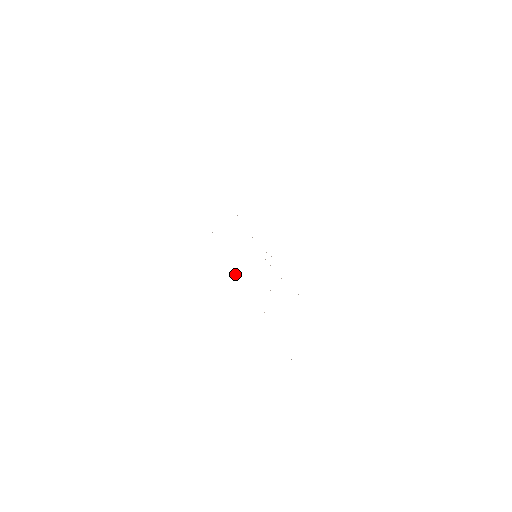
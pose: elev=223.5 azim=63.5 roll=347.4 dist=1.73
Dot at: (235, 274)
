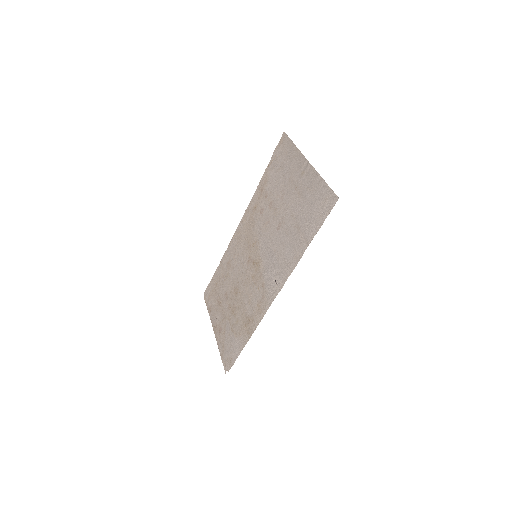
Dot at: occluded
